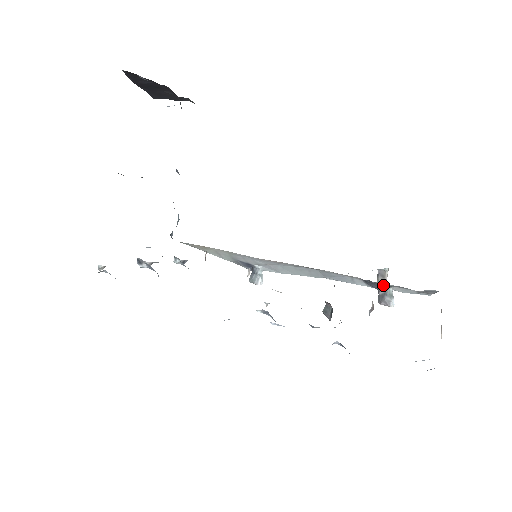
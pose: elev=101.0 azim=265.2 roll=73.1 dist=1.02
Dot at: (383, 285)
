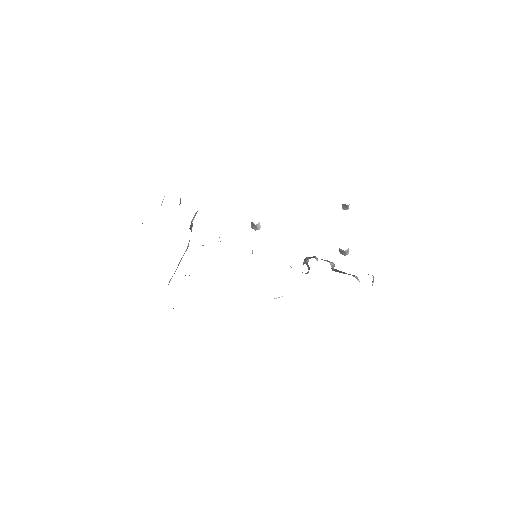
Dot at: (341, 250)
